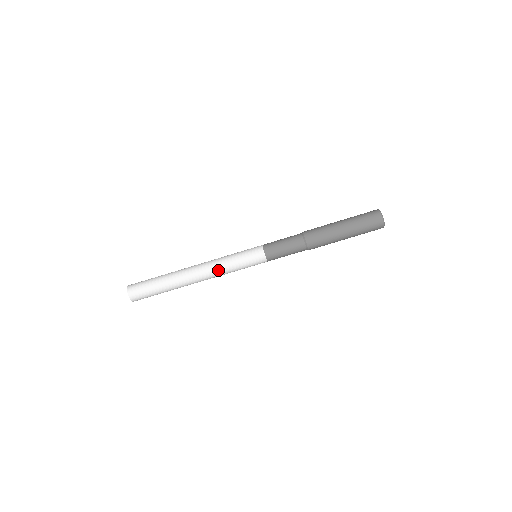
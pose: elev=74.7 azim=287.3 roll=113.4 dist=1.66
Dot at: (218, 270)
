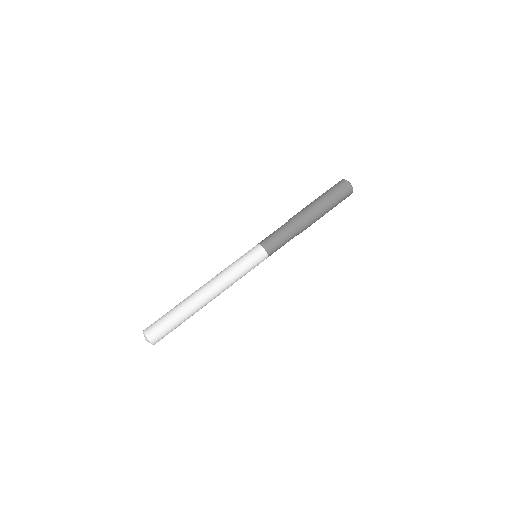
Dot at: (223, 275)
